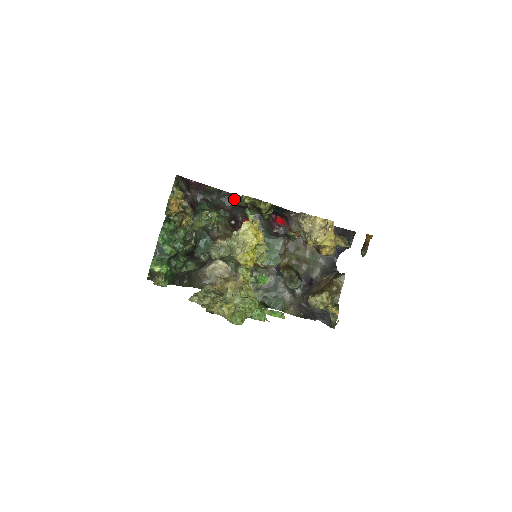
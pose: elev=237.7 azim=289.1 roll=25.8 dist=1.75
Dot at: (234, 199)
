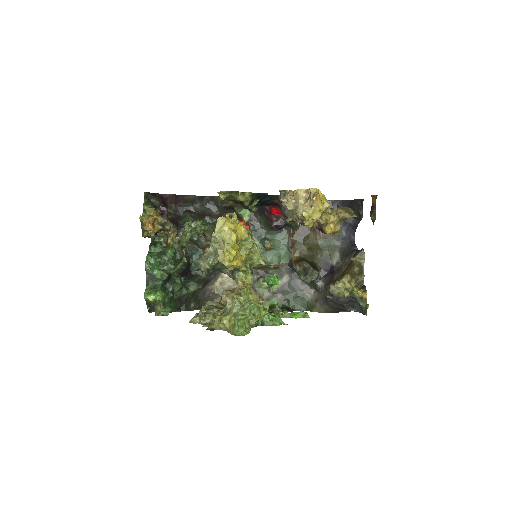
Dot at: (219, 202)
